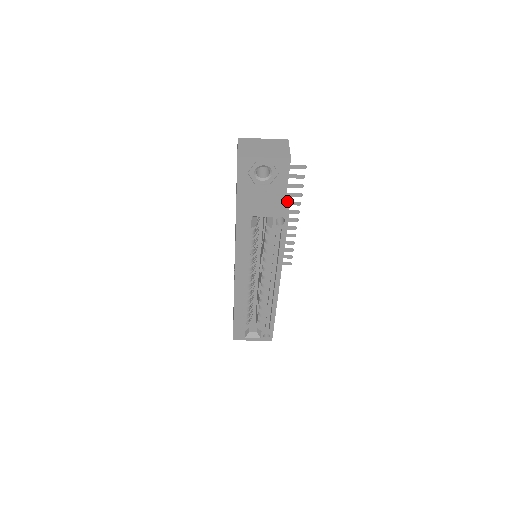
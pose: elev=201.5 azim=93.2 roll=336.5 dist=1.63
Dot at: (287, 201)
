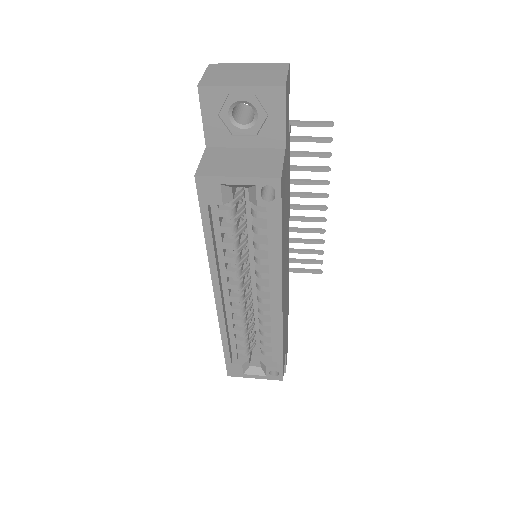
Dot at: (282, 161)
